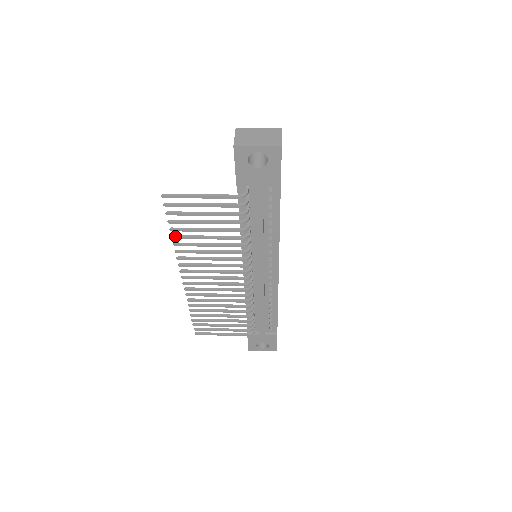
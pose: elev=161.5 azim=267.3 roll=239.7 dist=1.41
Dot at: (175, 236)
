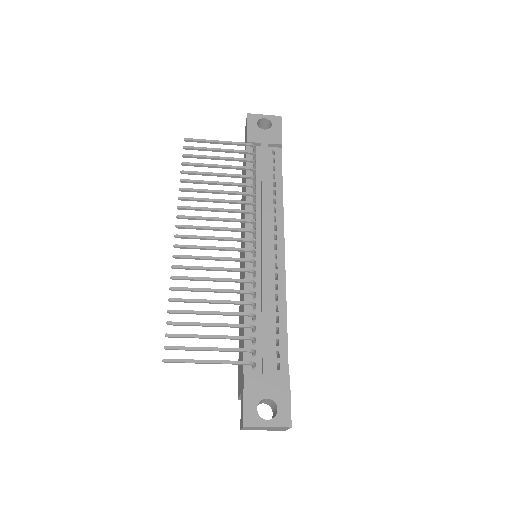
Dot at: (184, 180)
